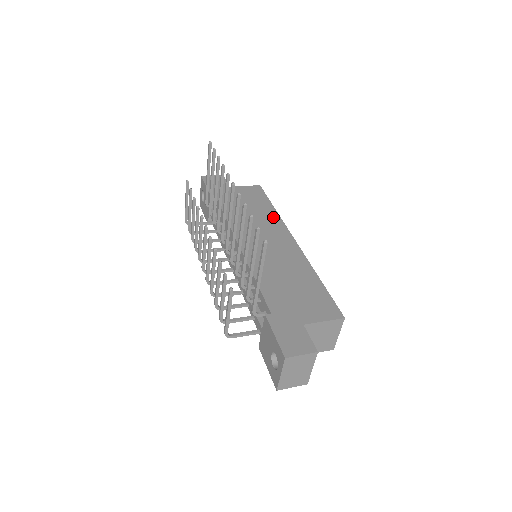
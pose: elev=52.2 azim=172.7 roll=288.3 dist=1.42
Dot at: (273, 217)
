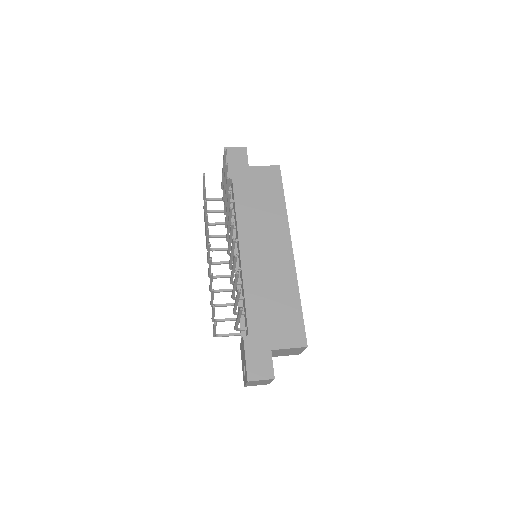
Dot at: (280, 215)
